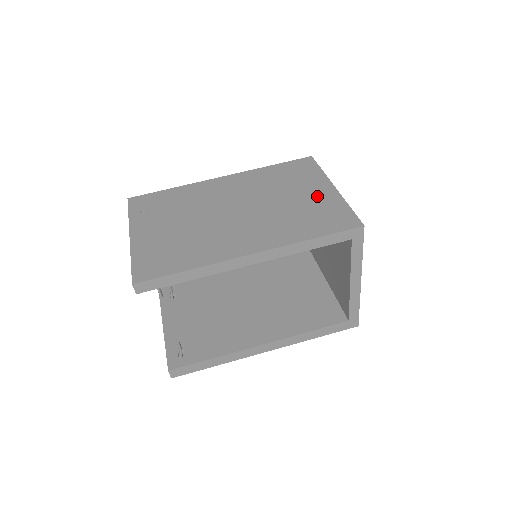
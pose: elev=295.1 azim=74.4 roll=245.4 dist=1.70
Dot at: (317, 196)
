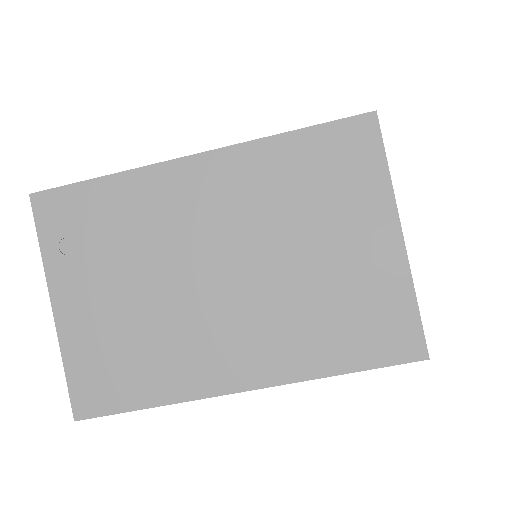
Dot at: (365, 258)
